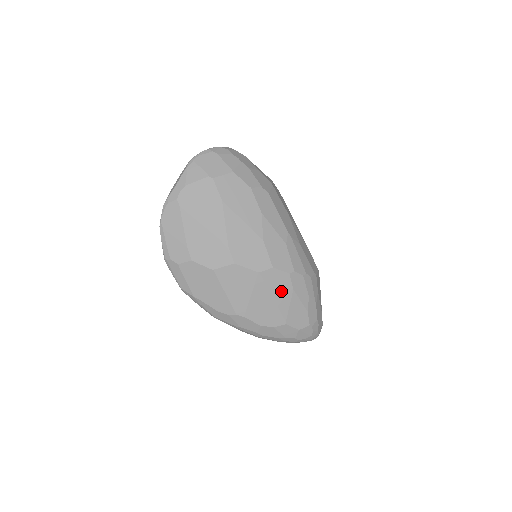
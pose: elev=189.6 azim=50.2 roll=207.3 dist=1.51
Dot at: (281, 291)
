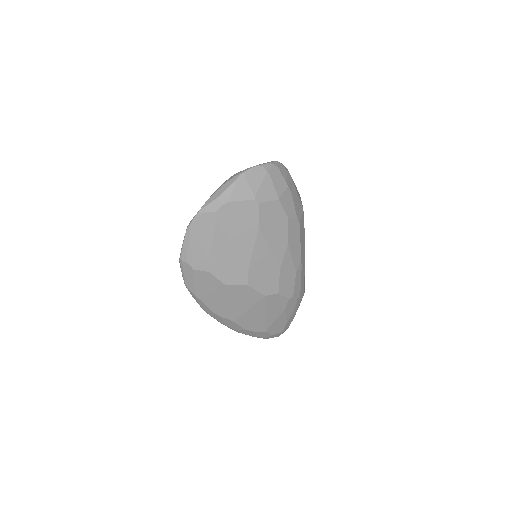
Dot at: (275, 310)
